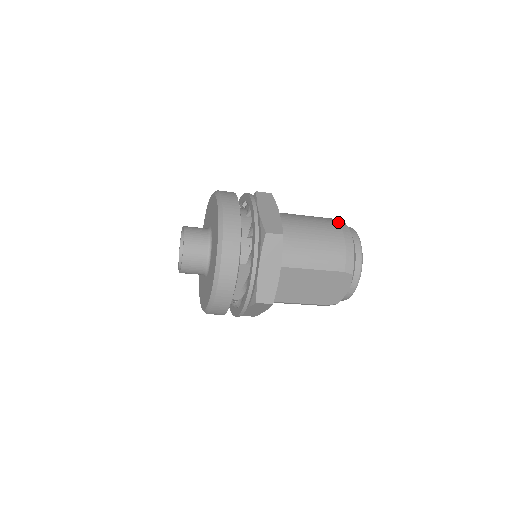
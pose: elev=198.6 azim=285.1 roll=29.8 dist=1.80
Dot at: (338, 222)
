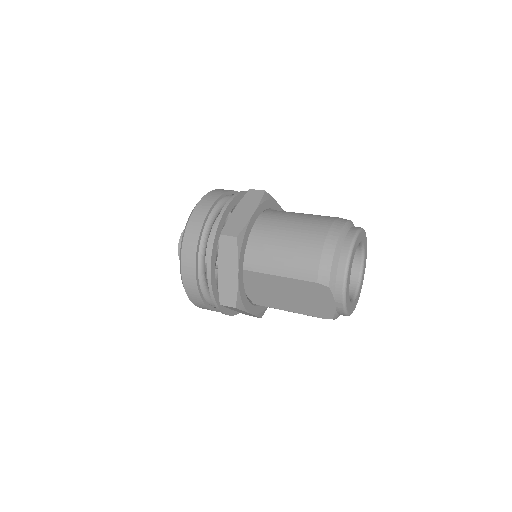
Dot at: (332, 223)
